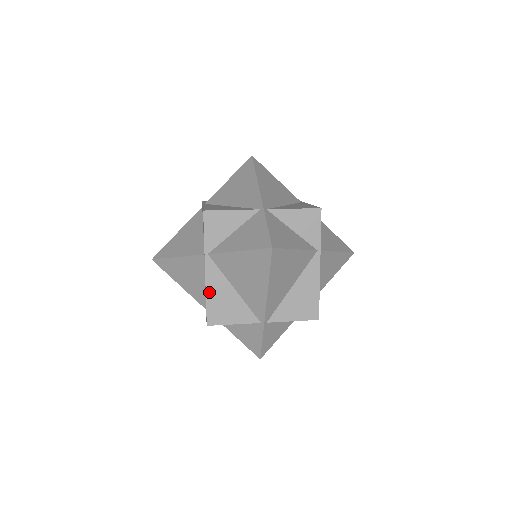
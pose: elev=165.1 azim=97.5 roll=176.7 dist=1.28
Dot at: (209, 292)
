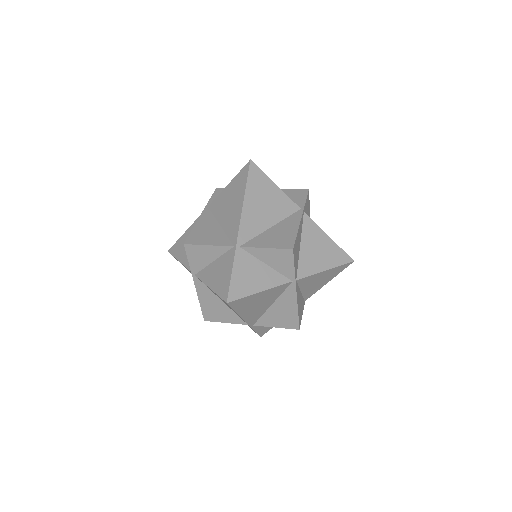
Dot at: (197, 225)
